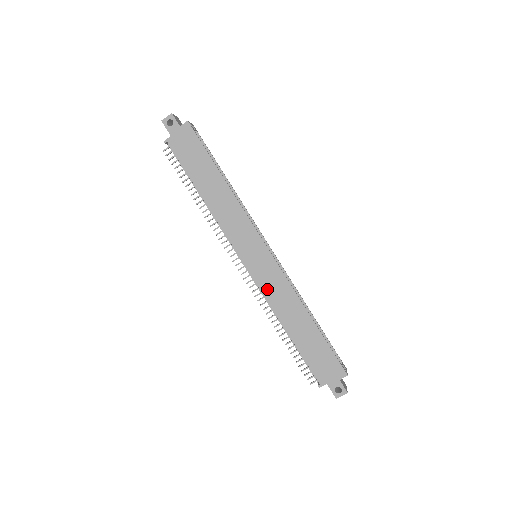
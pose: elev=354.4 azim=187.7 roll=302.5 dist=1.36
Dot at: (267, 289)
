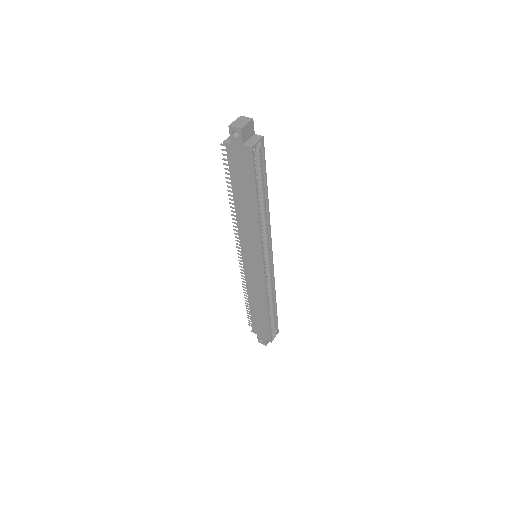
Dot at: (249, 279)
